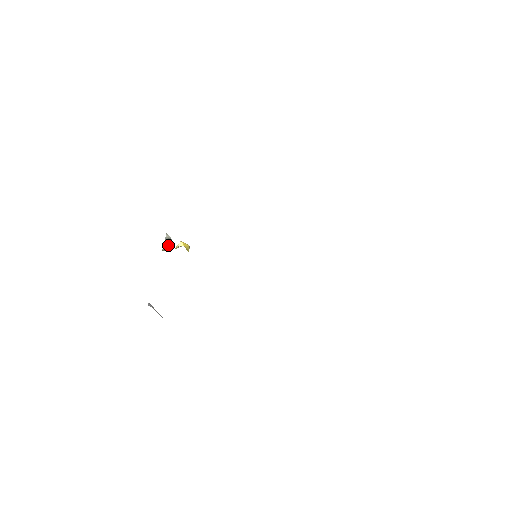
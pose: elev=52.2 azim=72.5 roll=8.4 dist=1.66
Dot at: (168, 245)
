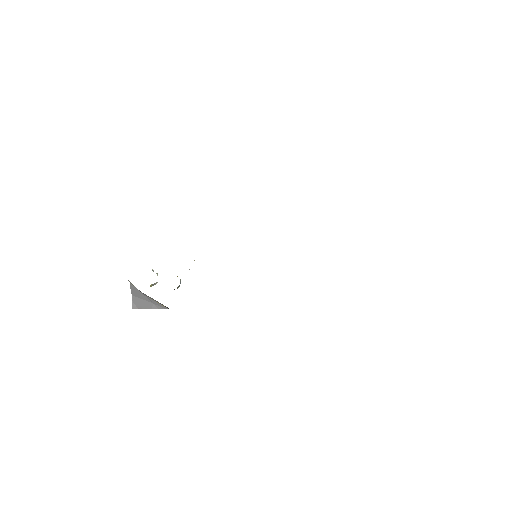
Dot at: (156, 283)
